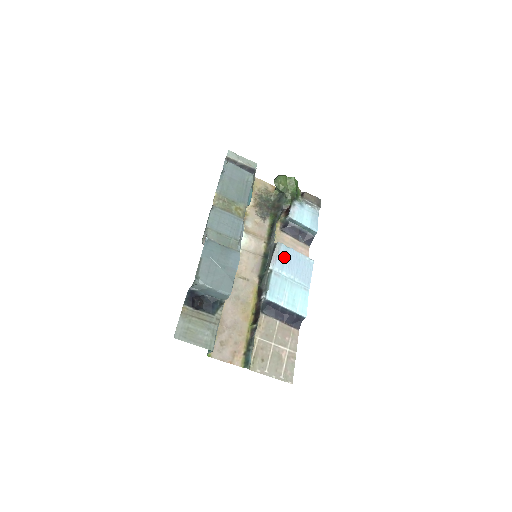
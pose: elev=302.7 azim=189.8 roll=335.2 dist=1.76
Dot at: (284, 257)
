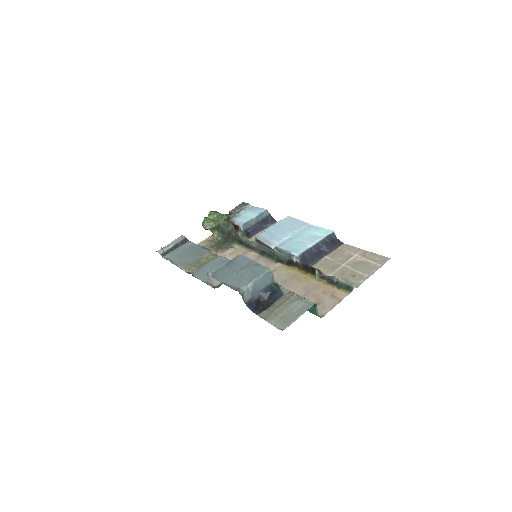
Dot at: (271, 236)
